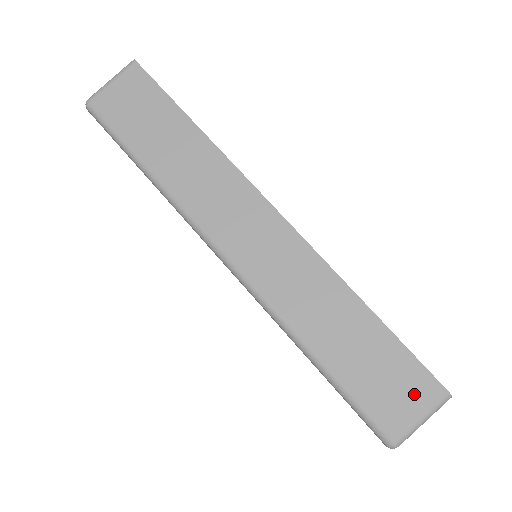
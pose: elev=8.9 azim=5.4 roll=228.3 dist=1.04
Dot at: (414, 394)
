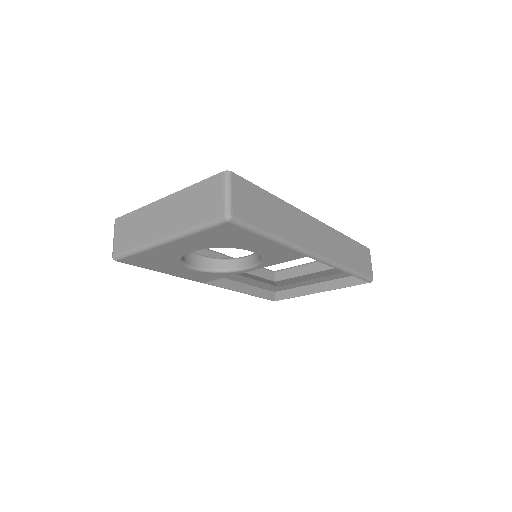
Dot at: (367, 257)
